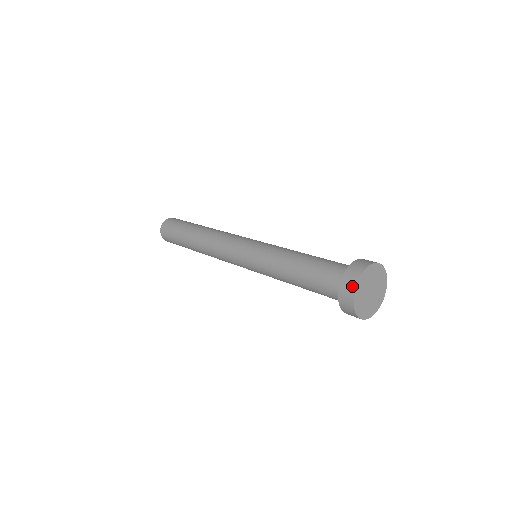
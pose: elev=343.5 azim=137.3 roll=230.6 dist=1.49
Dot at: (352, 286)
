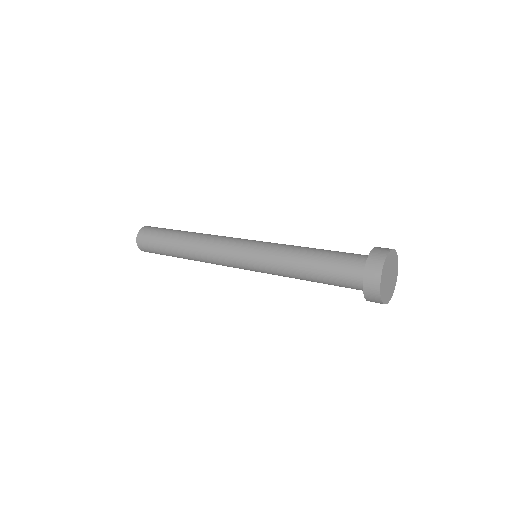
Dot at: (378, 272)
